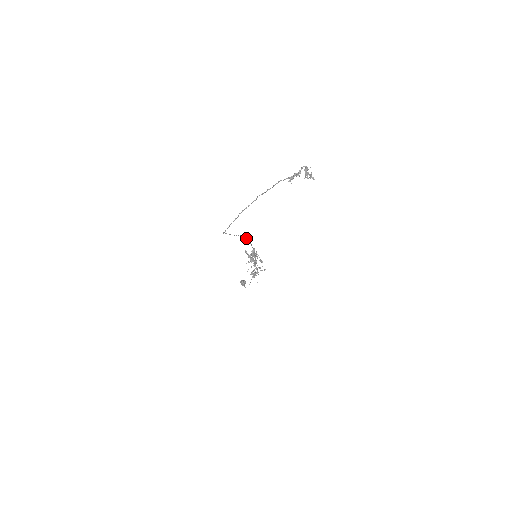
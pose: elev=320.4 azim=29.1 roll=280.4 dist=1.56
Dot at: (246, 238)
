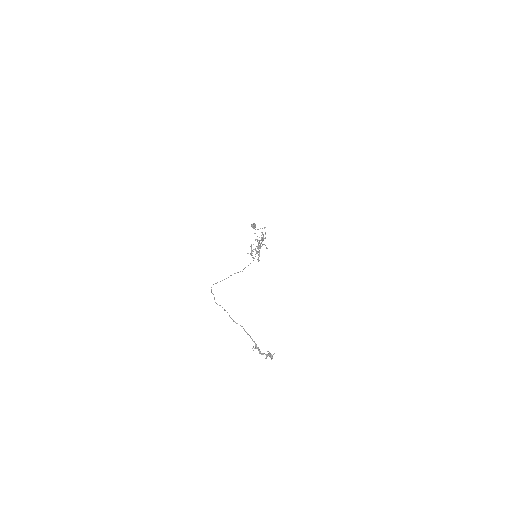
Dot at: occluded
